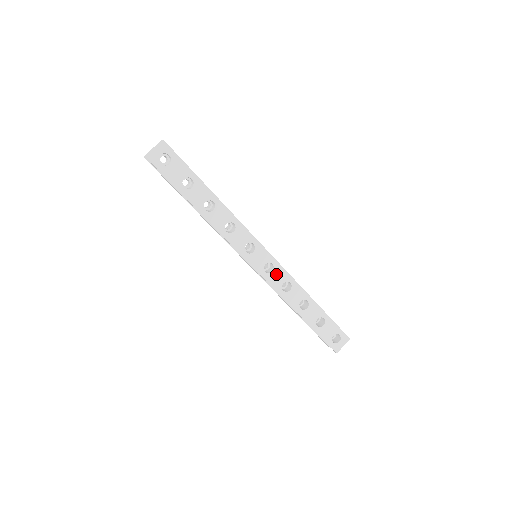
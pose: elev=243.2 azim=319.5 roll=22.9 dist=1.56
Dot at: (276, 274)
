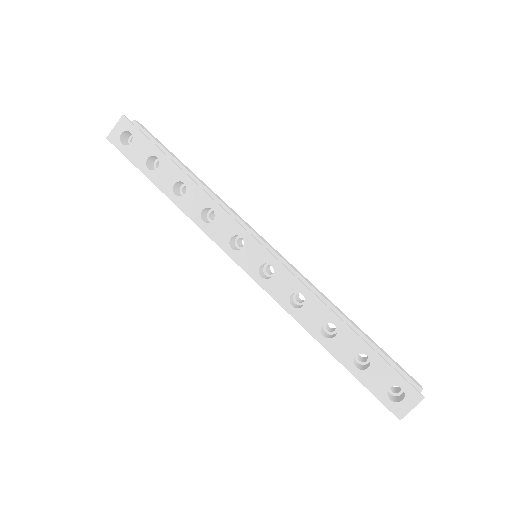
Dot at: (279, 280)
